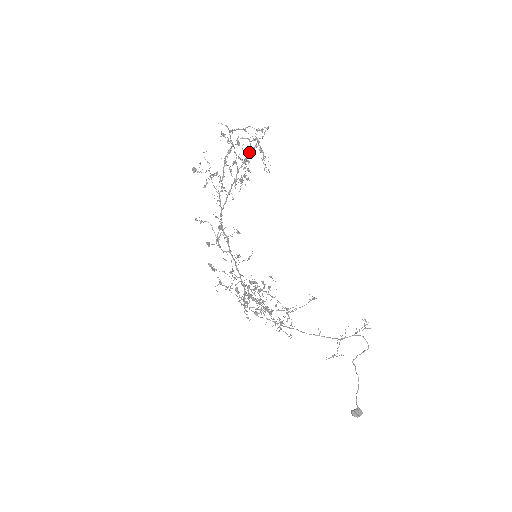
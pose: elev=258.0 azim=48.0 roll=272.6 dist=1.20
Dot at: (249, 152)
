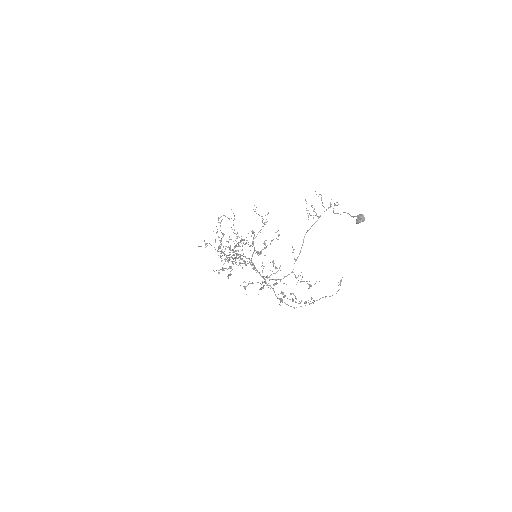
Dot at: occluded
